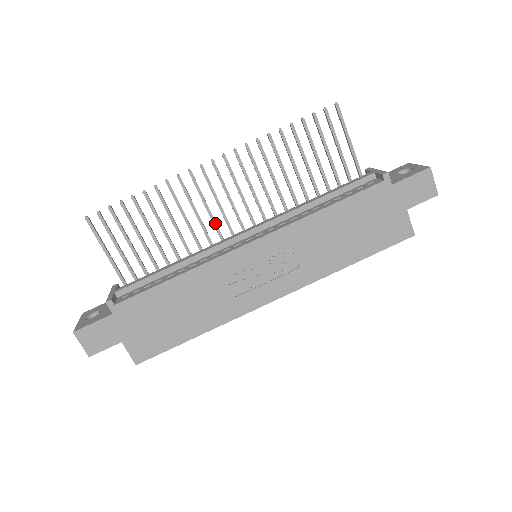
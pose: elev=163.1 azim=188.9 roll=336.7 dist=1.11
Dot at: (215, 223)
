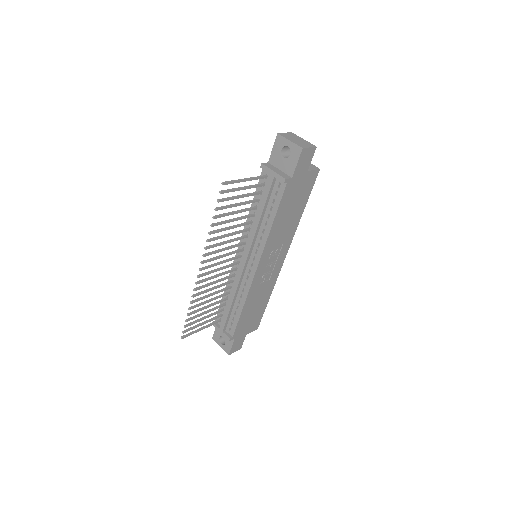
Dot at: (226, 273)
